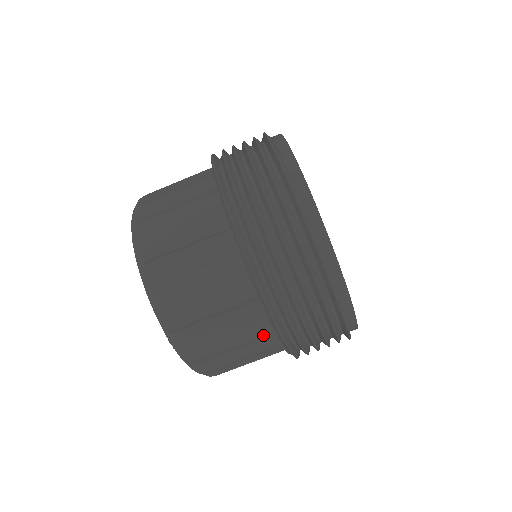
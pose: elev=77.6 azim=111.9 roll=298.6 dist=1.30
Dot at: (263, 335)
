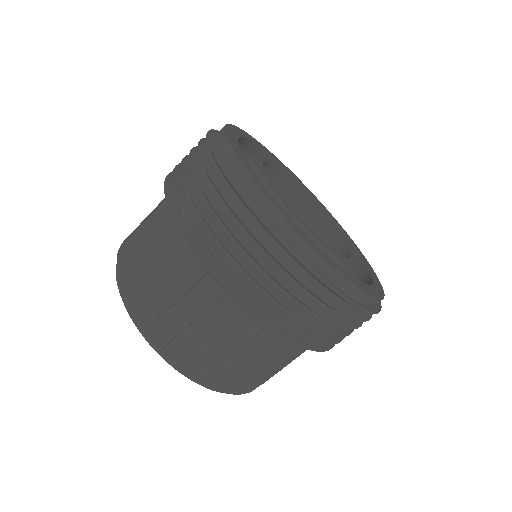
Dot at: (257, 331)
